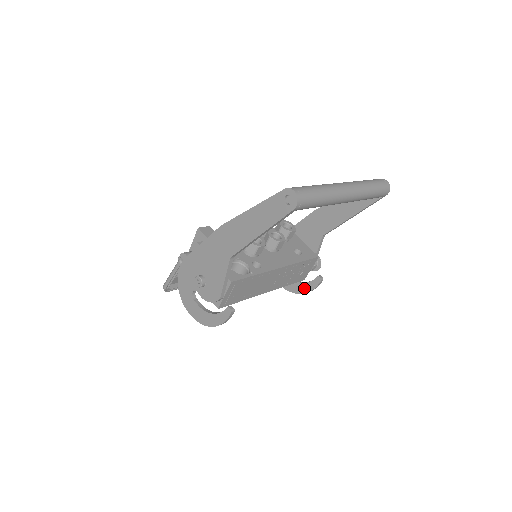
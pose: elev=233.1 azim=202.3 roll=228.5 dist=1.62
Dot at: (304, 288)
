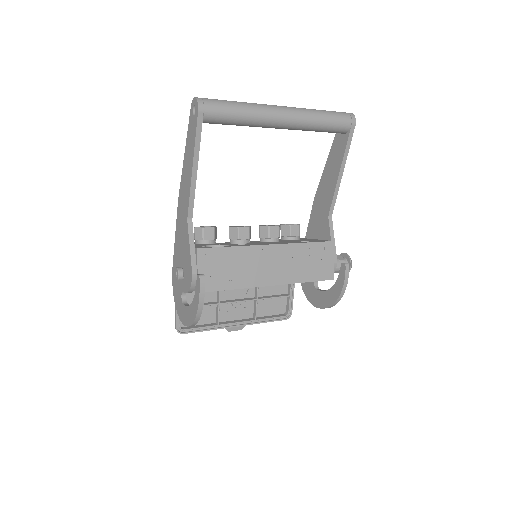
Dot at: (337, 290)
